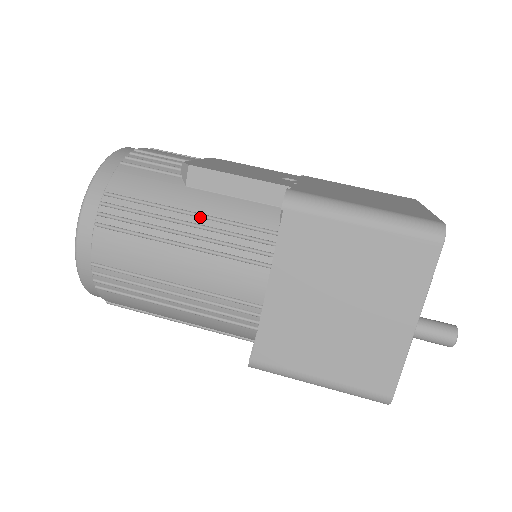
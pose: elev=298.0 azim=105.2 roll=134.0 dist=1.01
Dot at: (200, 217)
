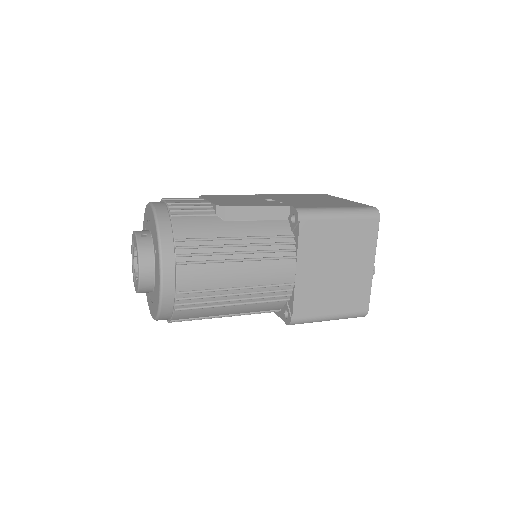
Dot at: (245, 239)
